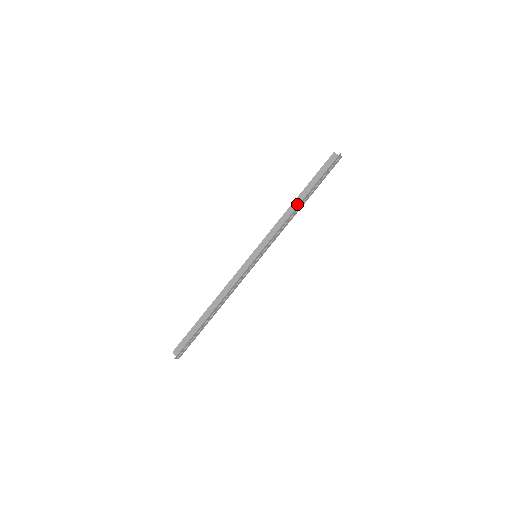
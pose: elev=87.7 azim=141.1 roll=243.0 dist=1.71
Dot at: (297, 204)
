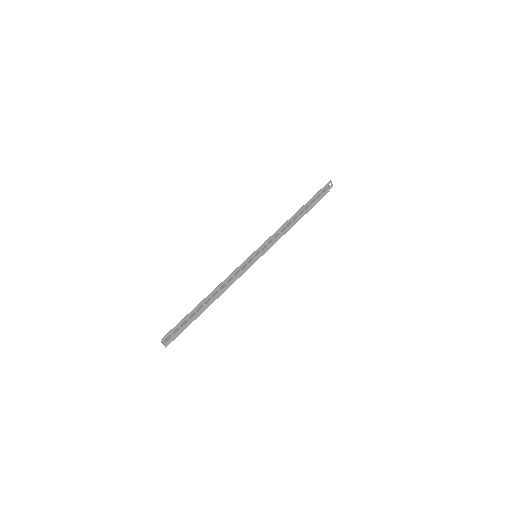
Dot at: (295, 218)
